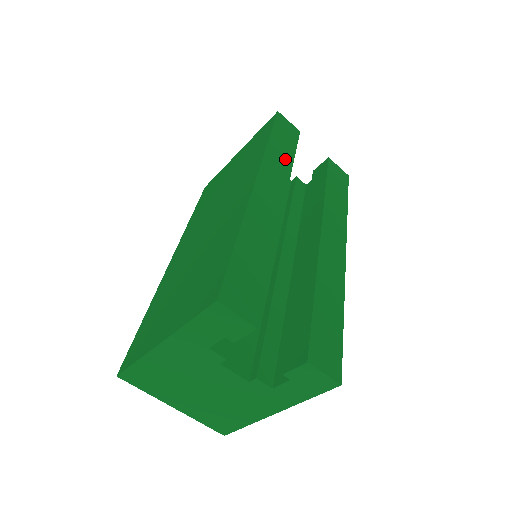
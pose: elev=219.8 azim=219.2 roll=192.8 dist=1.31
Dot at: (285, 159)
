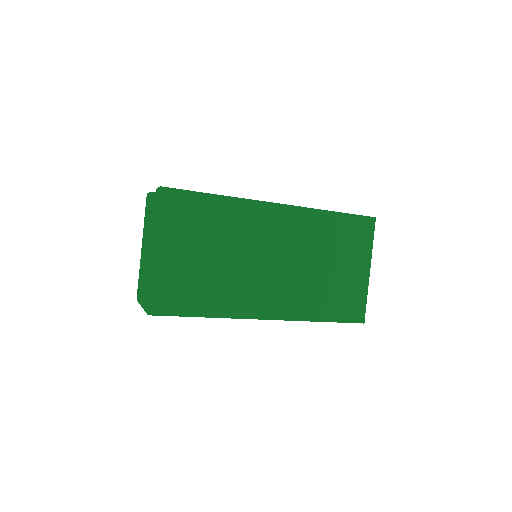
Dot at: occluded
